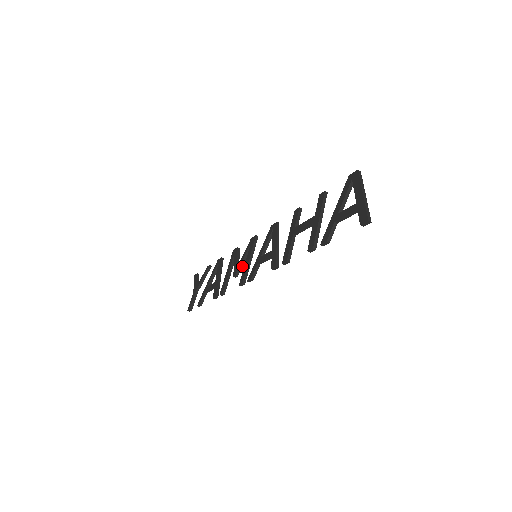
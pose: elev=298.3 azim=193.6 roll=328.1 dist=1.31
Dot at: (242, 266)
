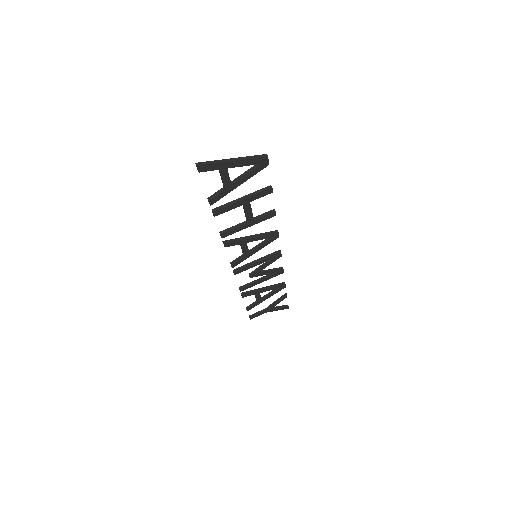
Dot at: (258, 270)
